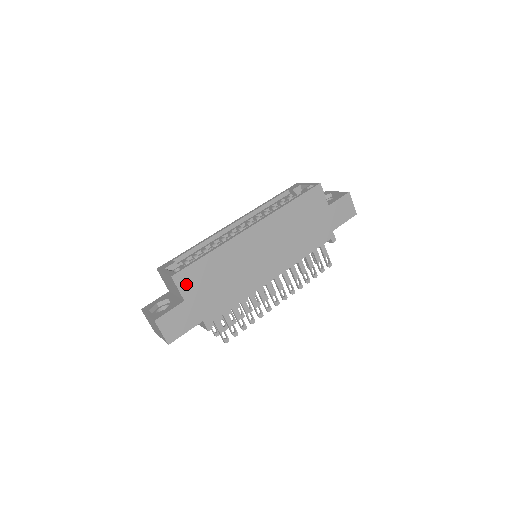
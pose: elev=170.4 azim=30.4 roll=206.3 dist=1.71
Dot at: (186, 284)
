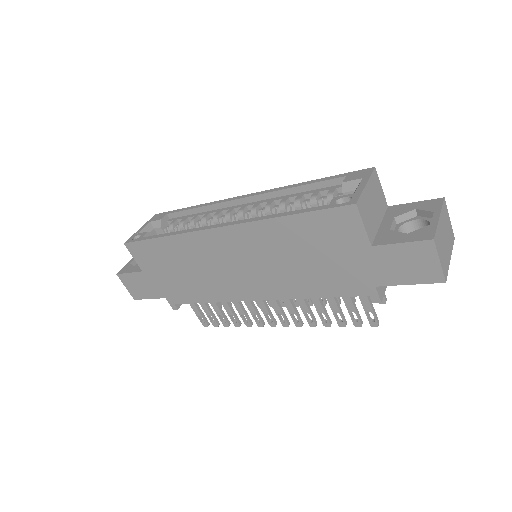
Dot at: (141, 257)
